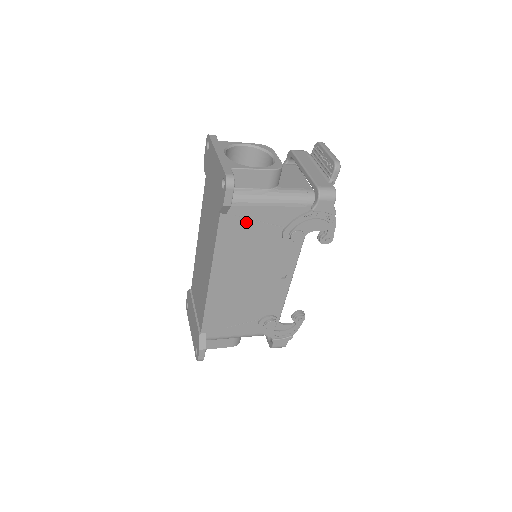
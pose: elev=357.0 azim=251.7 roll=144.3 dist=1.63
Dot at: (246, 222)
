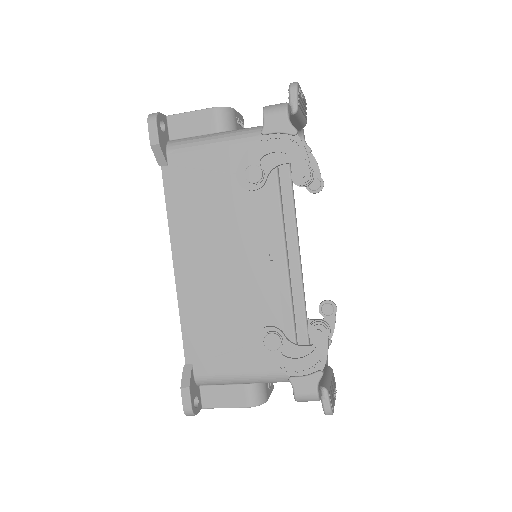
Dot at: (194, 174)
